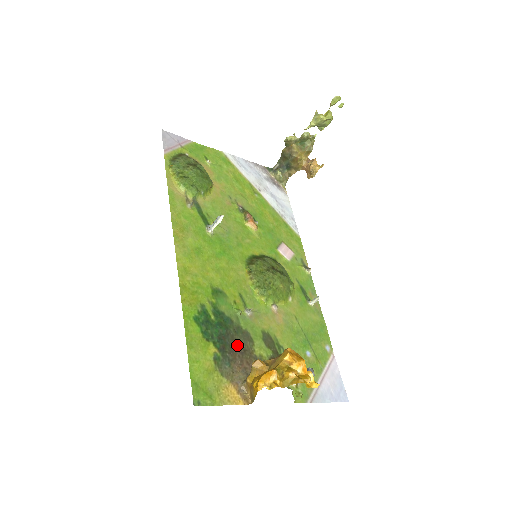
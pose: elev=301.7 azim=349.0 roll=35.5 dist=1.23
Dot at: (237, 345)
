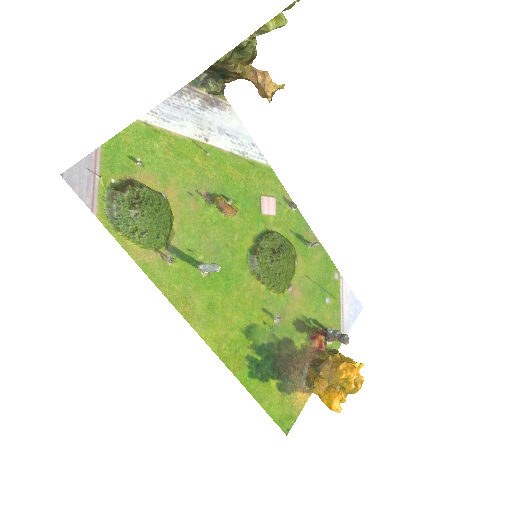
Dot at: (285, 359)
